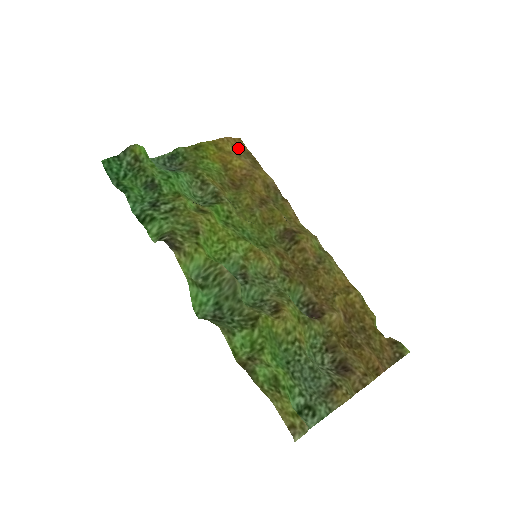
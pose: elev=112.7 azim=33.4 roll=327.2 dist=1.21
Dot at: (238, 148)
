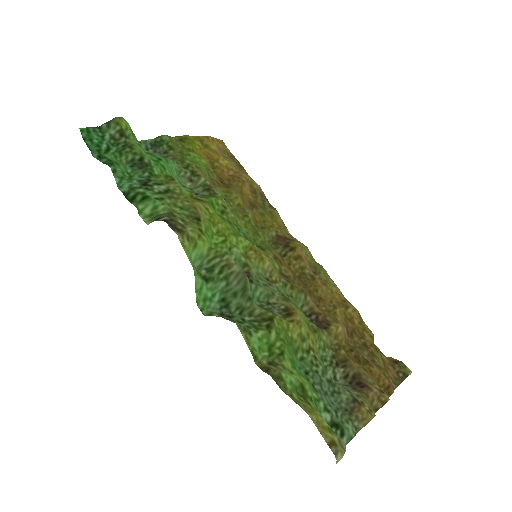
Dot at: (222, 150)
